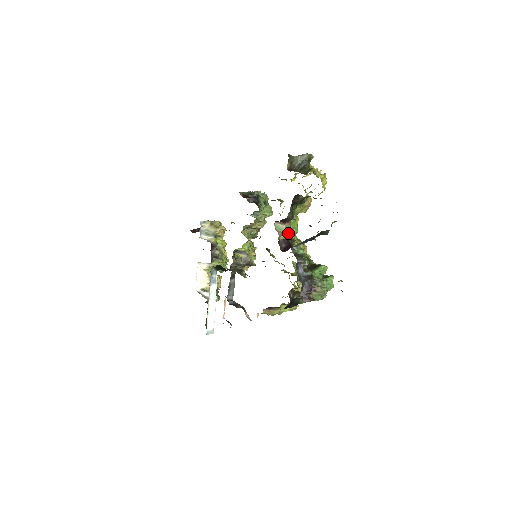
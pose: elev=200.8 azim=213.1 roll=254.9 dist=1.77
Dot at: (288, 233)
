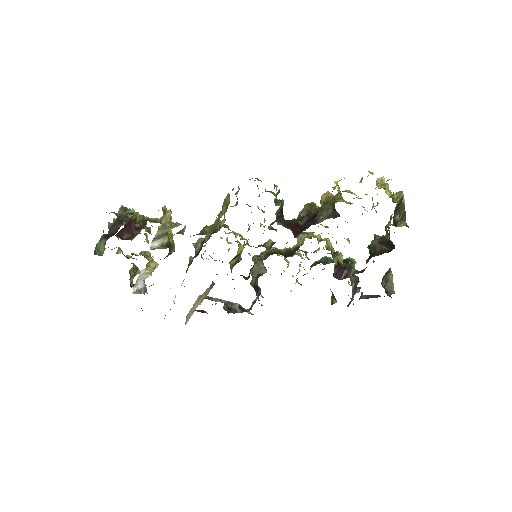
Dot at: (338, 255)
